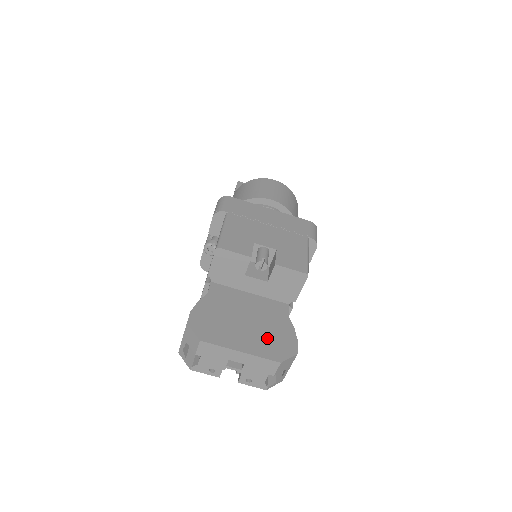
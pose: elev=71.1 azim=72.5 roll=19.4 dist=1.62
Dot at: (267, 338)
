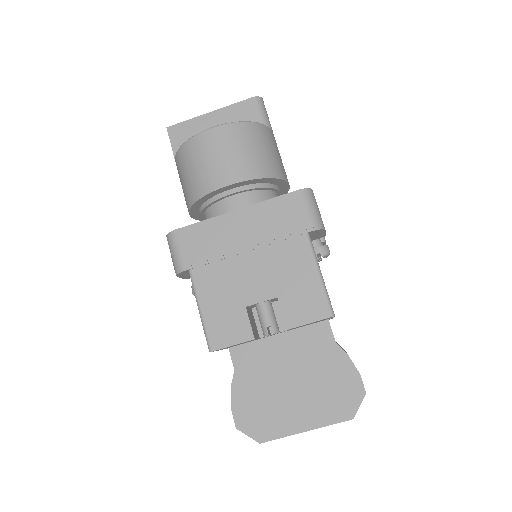
Dot at: (324, 393)
